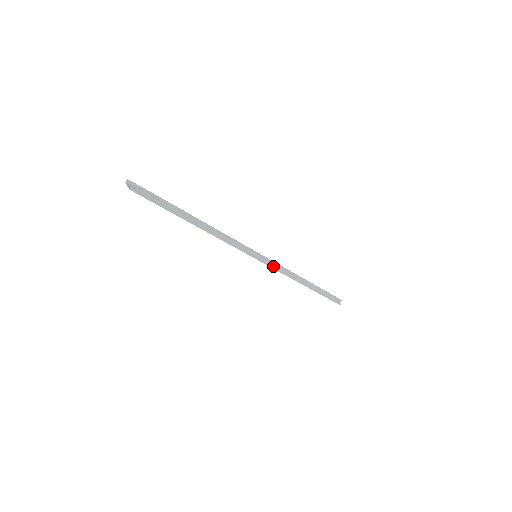
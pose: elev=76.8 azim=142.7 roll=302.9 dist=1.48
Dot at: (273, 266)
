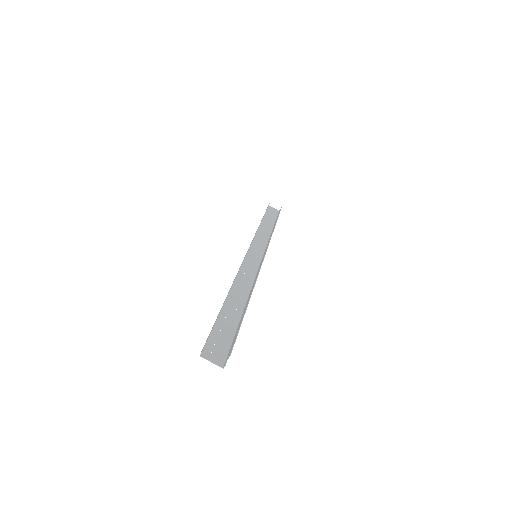
Dot at: occluded
